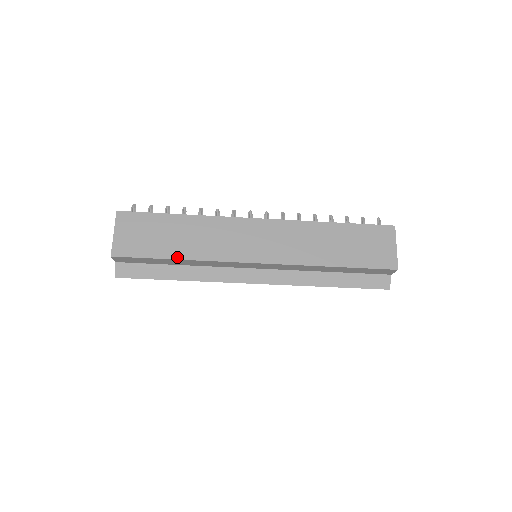
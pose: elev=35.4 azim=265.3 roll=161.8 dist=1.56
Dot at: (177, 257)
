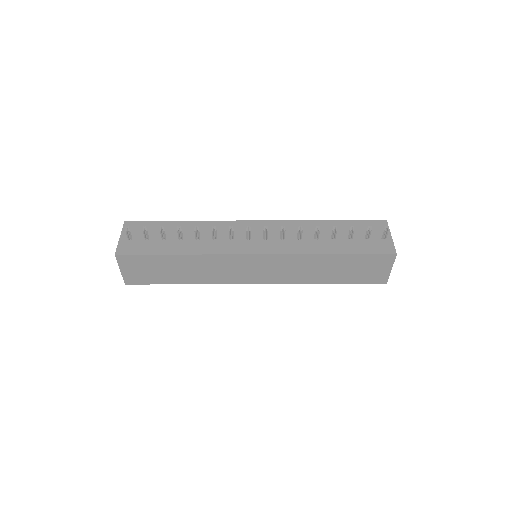
Dot at: (183, 283)
